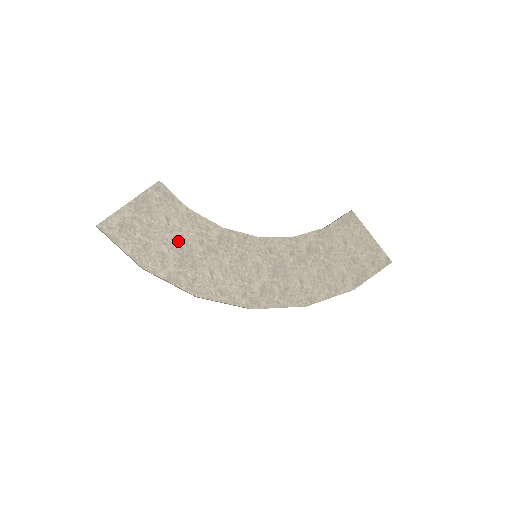
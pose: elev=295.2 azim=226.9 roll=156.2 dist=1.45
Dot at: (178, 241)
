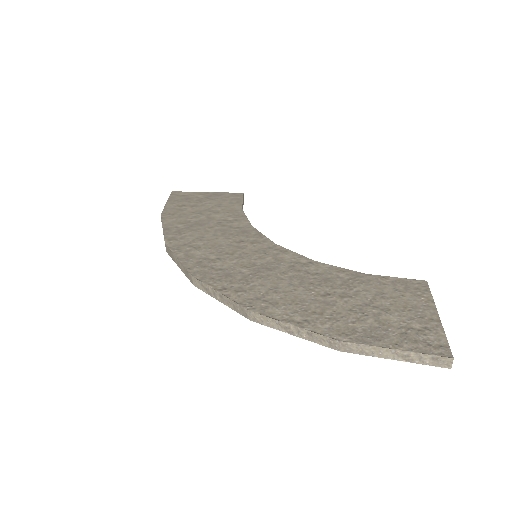
Dot at: (206, 216)
